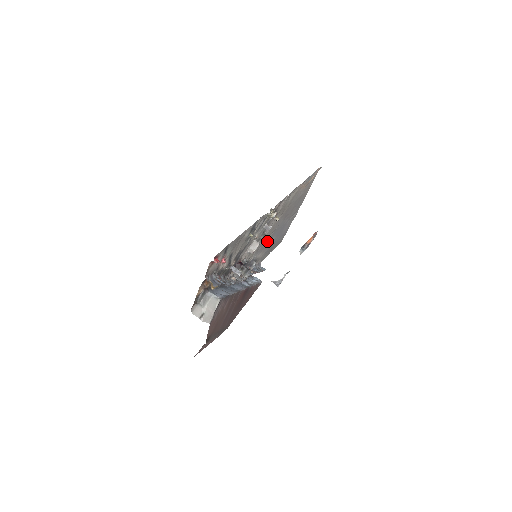
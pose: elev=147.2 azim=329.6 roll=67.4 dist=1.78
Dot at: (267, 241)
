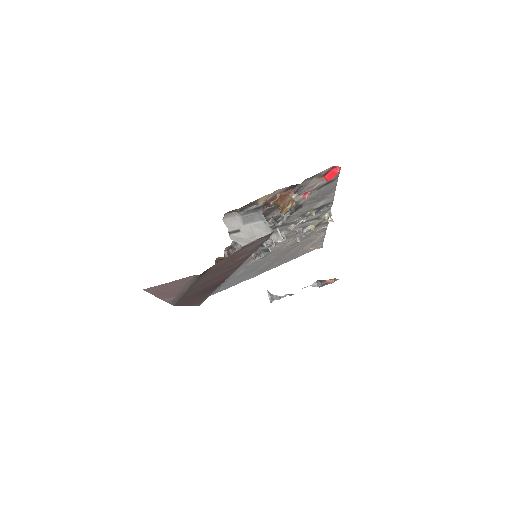
Dot at: (246, 263)
